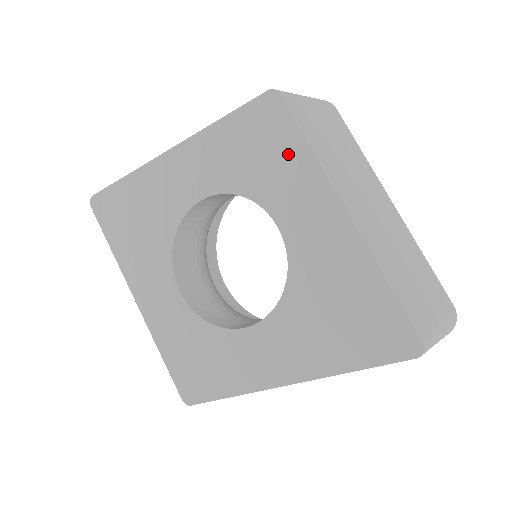
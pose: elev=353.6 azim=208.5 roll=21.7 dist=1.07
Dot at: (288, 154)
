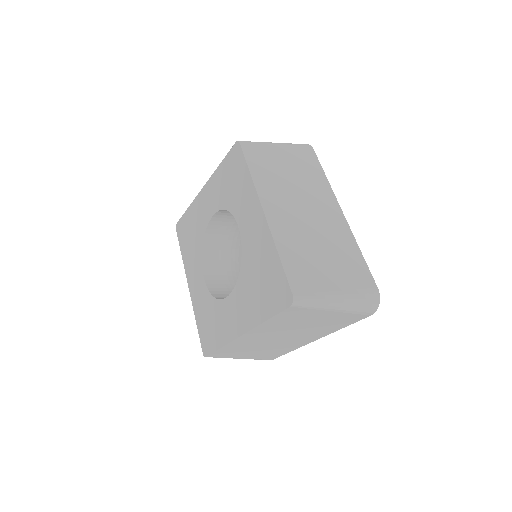
Dot at: (242, 179)
